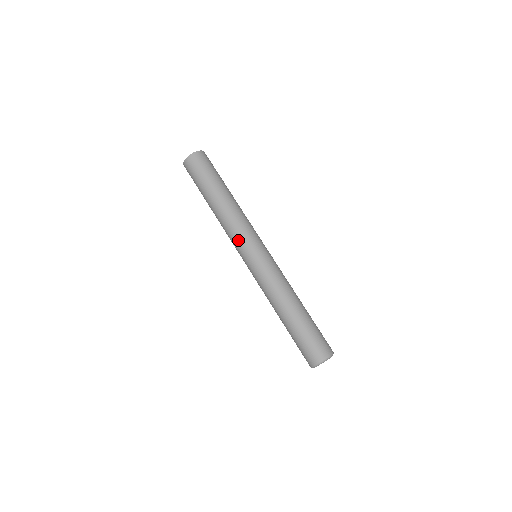
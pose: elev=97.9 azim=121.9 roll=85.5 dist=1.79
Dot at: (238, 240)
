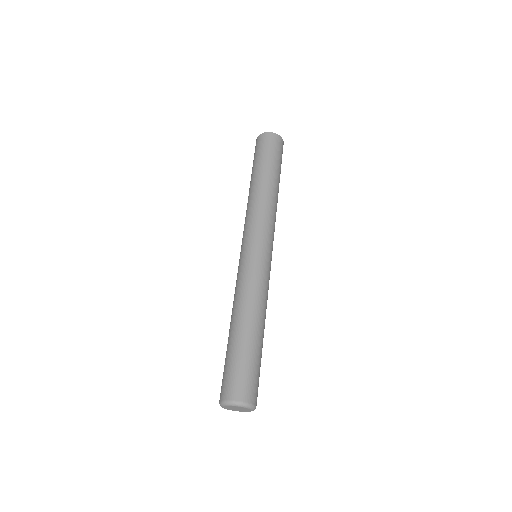
Dot at: (251, 226)
